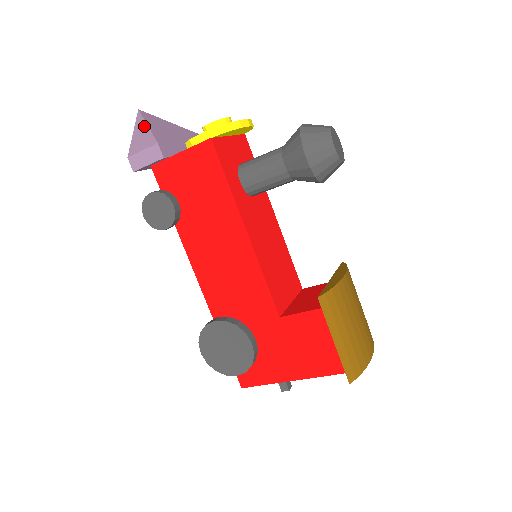
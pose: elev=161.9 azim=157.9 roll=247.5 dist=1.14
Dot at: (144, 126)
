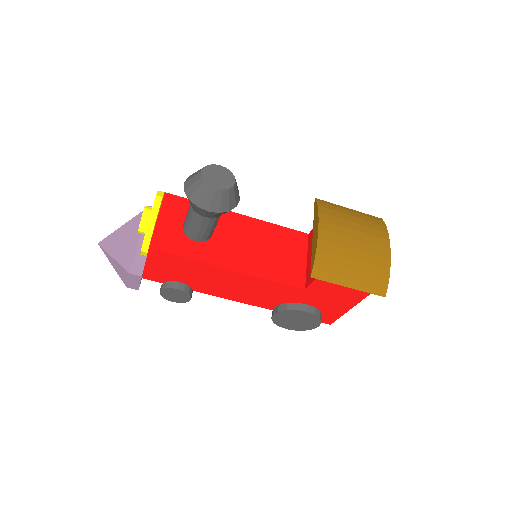
Dot at: (112, 259)
